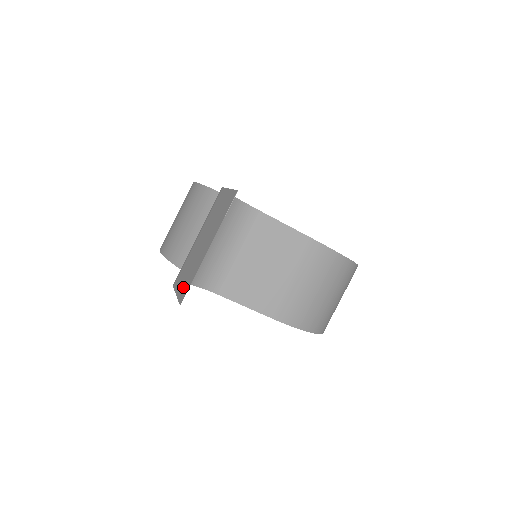
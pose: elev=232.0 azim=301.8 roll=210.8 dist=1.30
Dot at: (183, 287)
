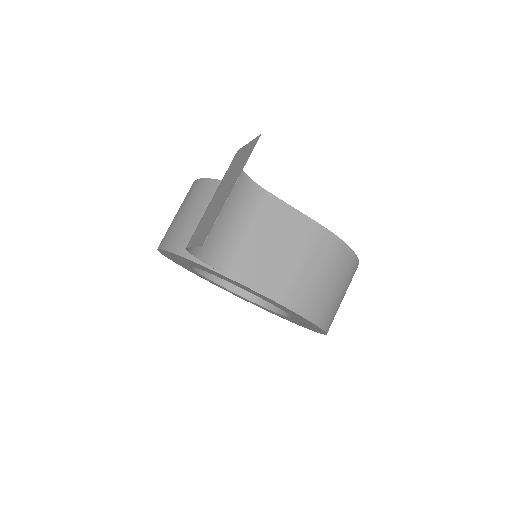
Dot at: (203, 235)
